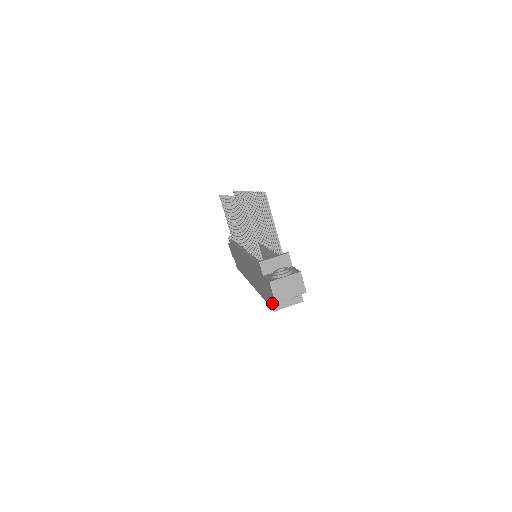
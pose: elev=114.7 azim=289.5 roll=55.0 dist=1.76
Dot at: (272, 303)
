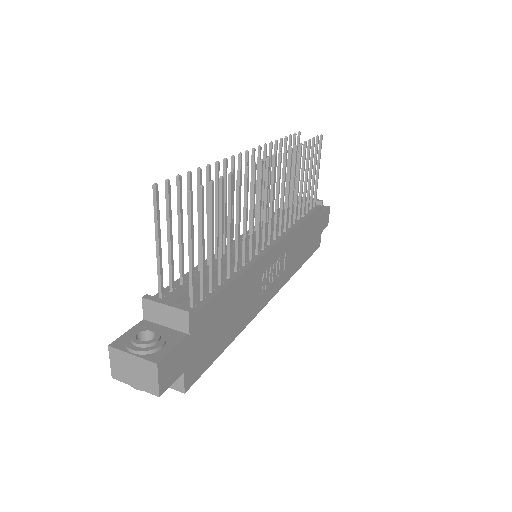
Dot at: occluded
